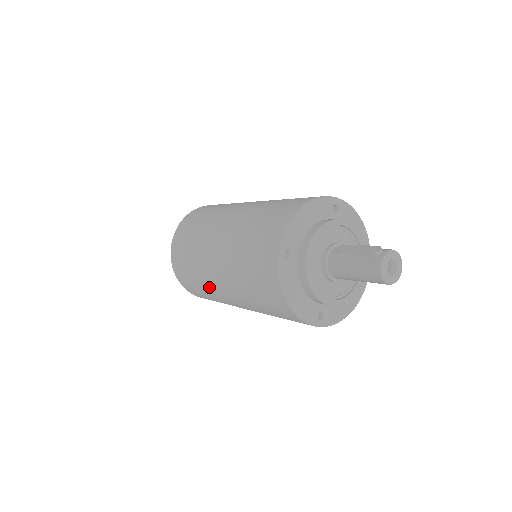
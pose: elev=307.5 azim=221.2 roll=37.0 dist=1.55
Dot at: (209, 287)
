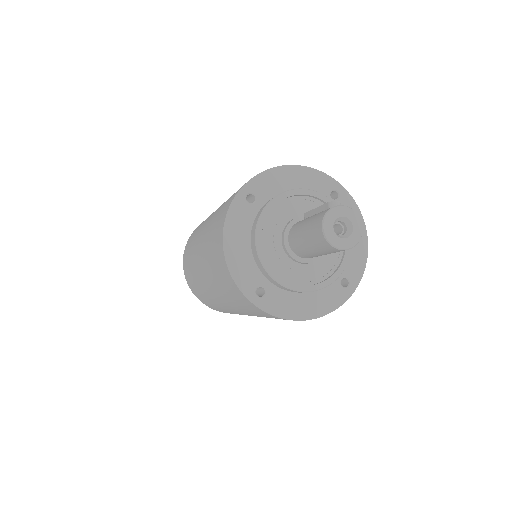
Dot at: (193, 261)
